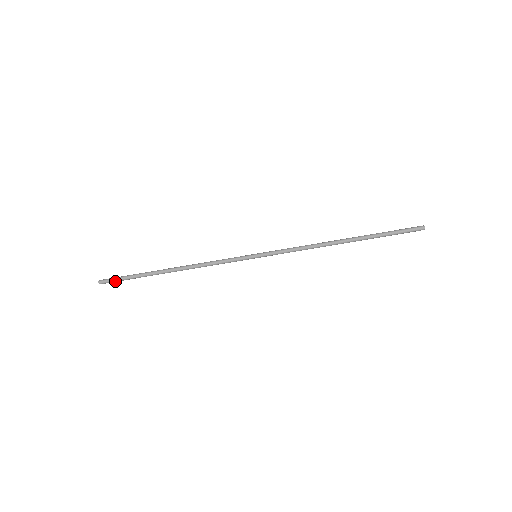
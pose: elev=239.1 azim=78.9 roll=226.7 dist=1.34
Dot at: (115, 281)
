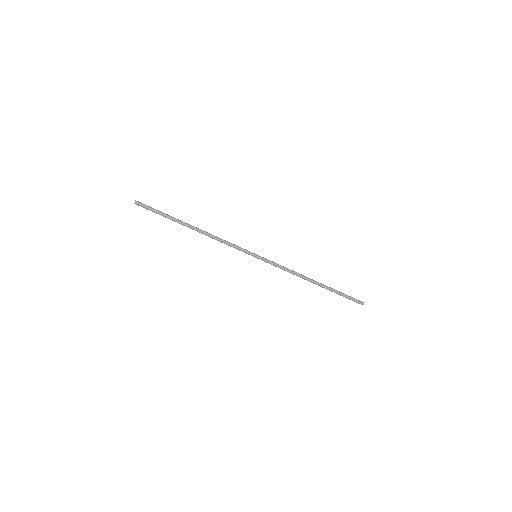
Dot at: (148, 208)
